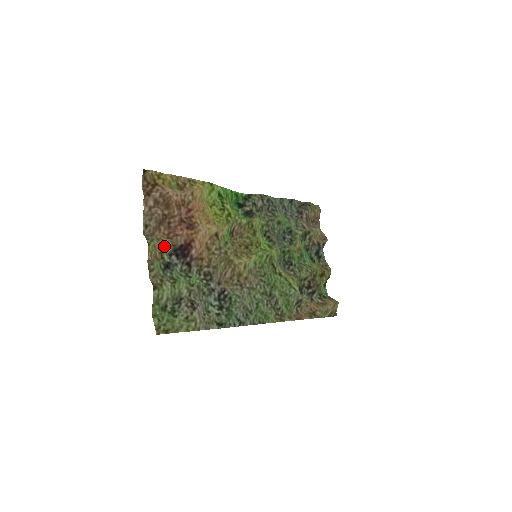
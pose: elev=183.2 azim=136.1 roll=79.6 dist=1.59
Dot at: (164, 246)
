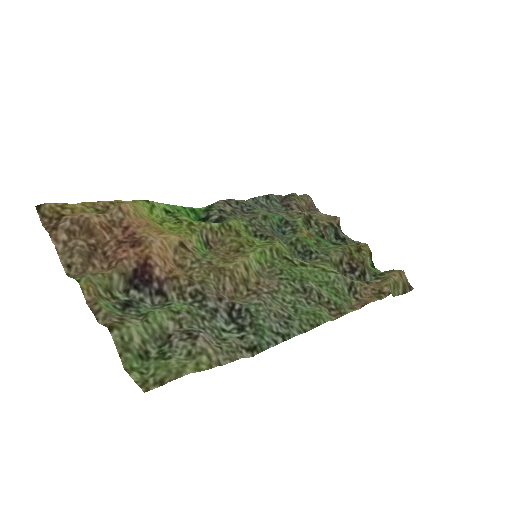
Dot at: (108, 280)
